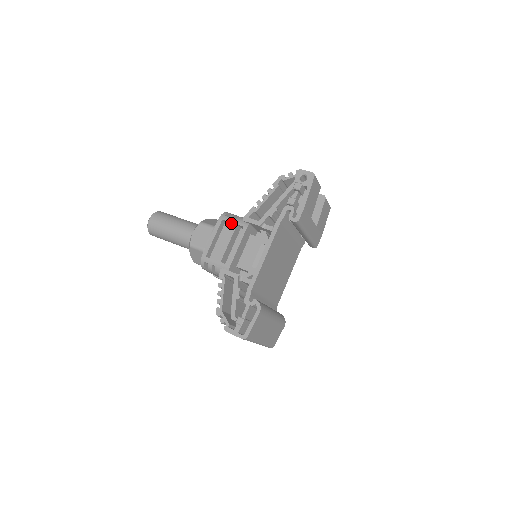
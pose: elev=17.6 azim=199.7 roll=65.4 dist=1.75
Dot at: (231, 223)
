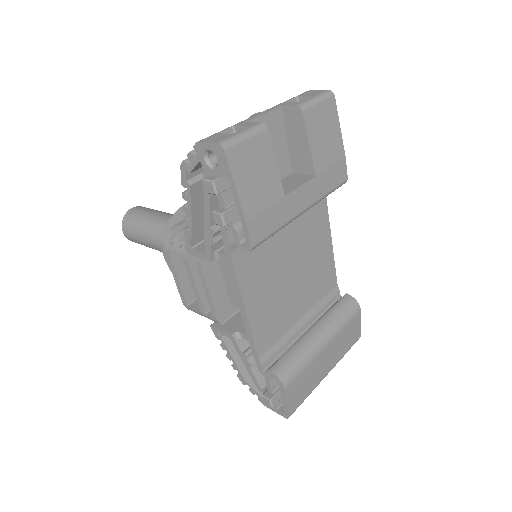
Dot at: occluded
